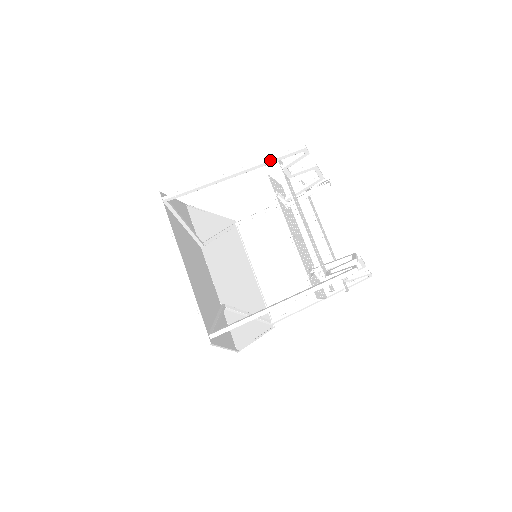
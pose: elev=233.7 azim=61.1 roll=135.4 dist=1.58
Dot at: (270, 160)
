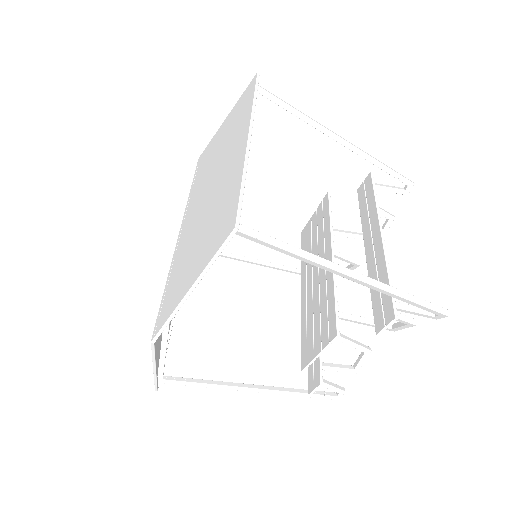
Dot at: occluded
